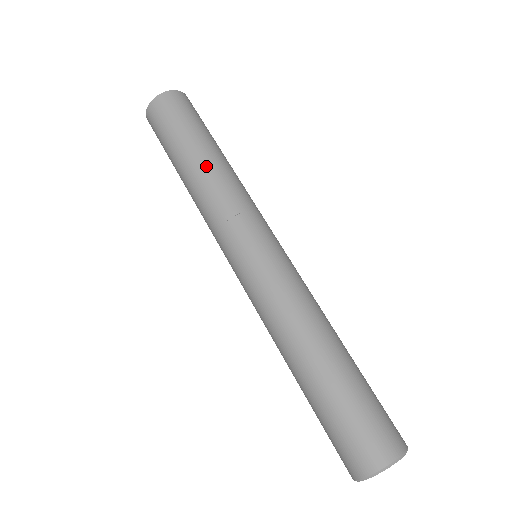
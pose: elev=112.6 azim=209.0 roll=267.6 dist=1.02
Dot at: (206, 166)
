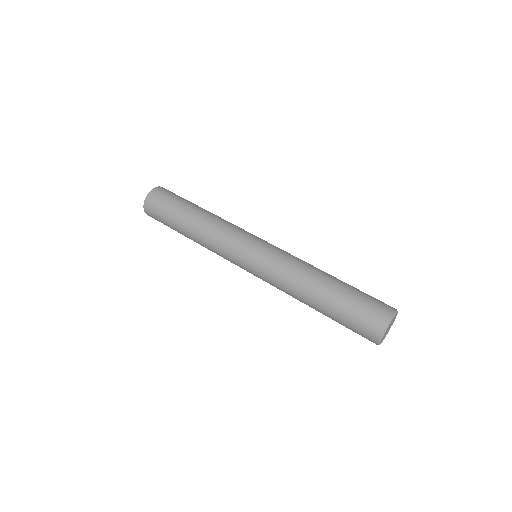
Dot at: (207, 213)
